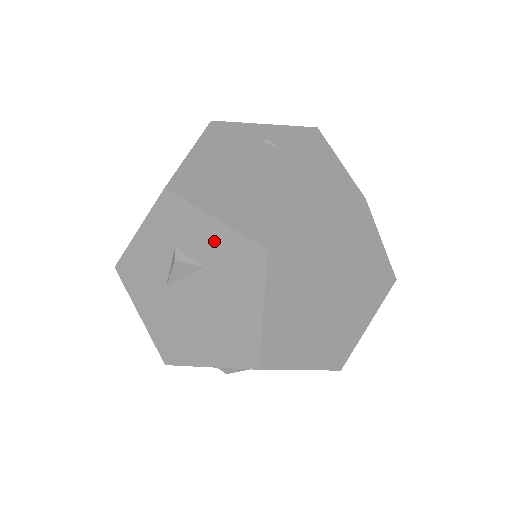
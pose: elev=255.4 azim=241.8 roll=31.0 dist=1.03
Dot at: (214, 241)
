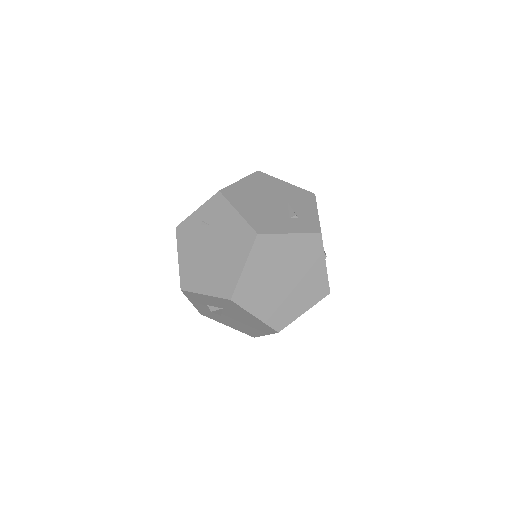
Dot at: (214, 301)
